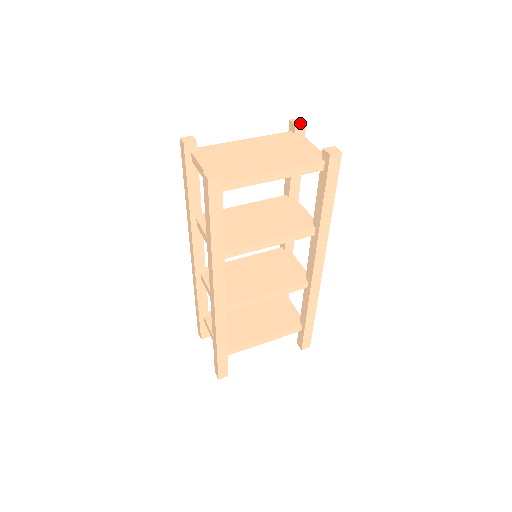
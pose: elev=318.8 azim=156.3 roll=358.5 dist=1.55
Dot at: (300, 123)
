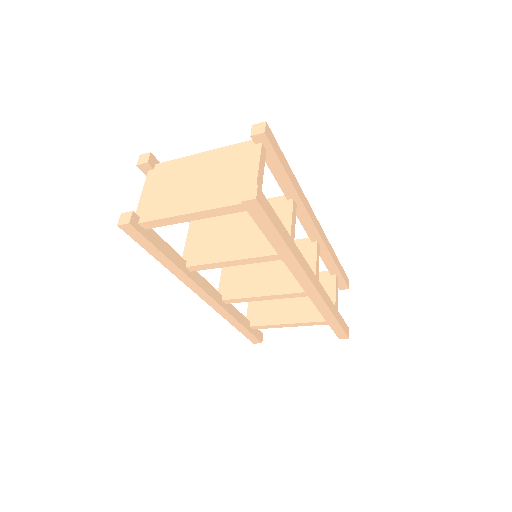
Dot at: (257, 133)
